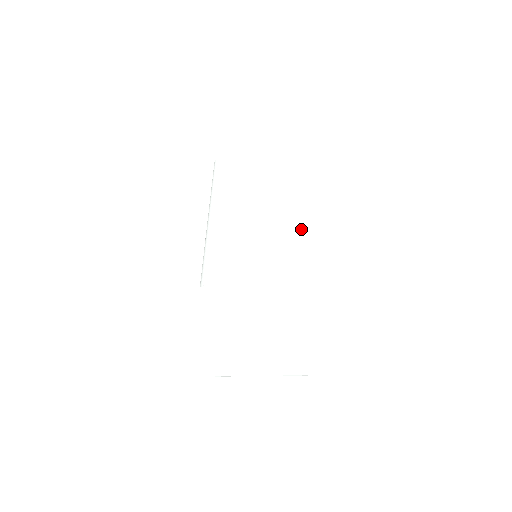
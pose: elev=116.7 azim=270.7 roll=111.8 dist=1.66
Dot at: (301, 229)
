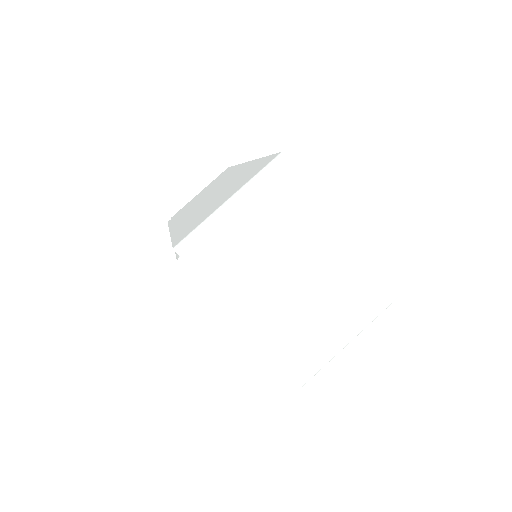
Dot at: occluded
